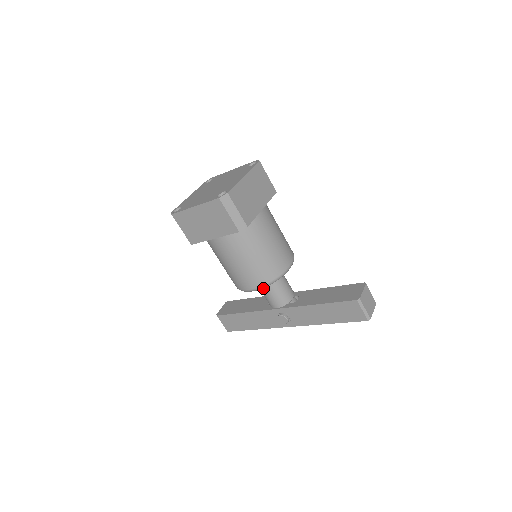
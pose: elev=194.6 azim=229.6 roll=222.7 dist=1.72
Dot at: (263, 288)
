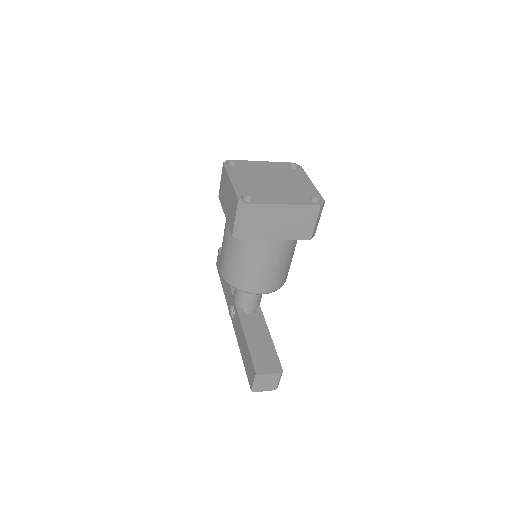
Dot at: occluded
